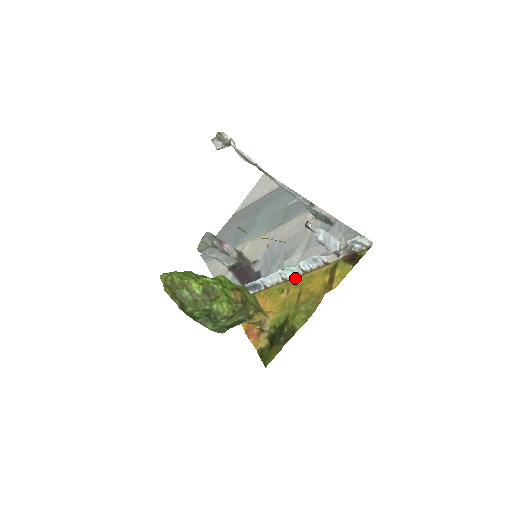
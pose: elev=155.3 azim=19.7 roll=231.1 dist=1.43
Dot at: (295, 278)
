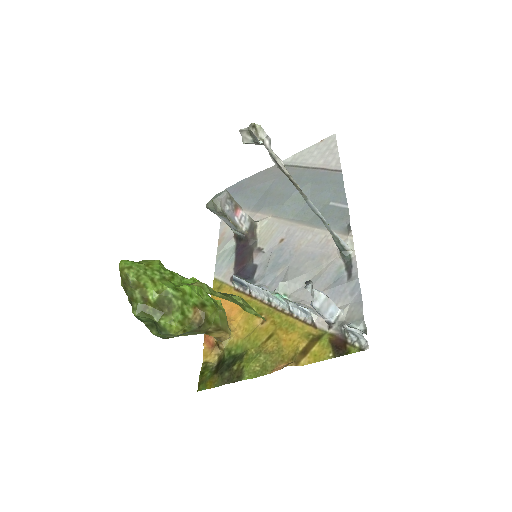
Dot at: (279, 311)
